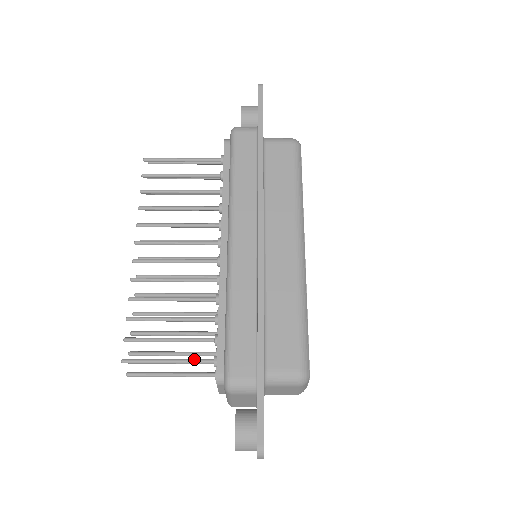
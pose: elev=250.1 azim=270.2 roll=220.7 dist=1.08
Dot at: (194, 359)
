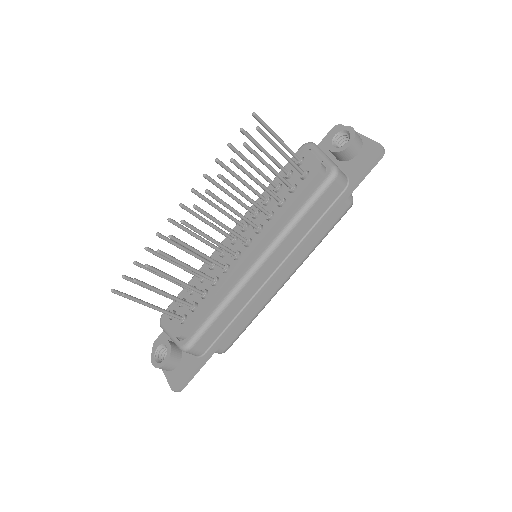
Dot at: (171, 313)
